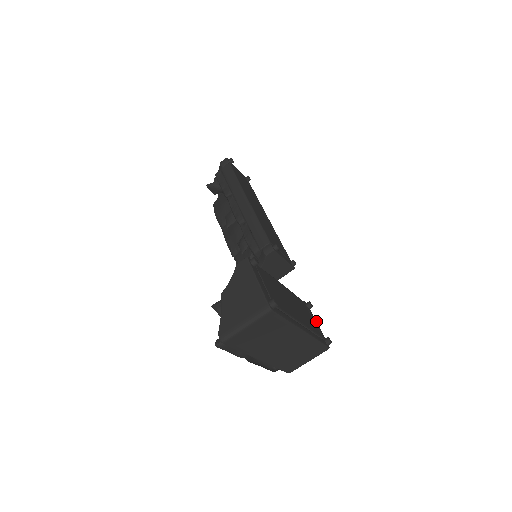
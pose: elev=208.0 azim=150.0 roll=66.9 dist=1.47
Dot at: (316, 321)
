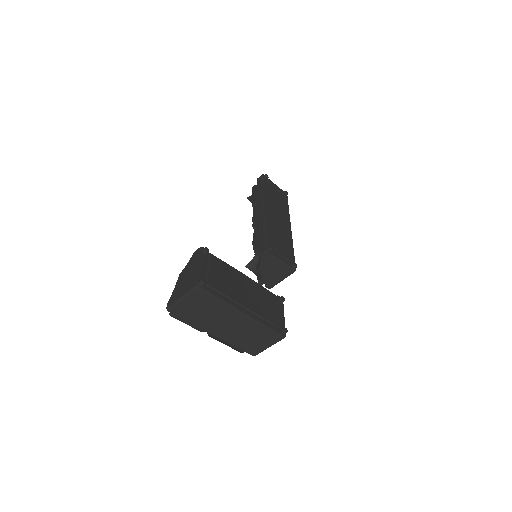
Dot at: occluded
